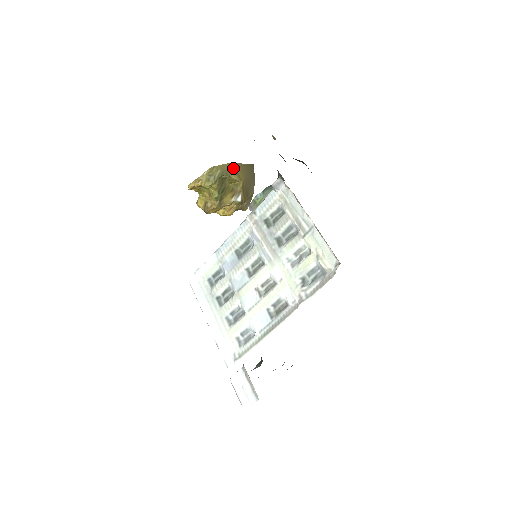
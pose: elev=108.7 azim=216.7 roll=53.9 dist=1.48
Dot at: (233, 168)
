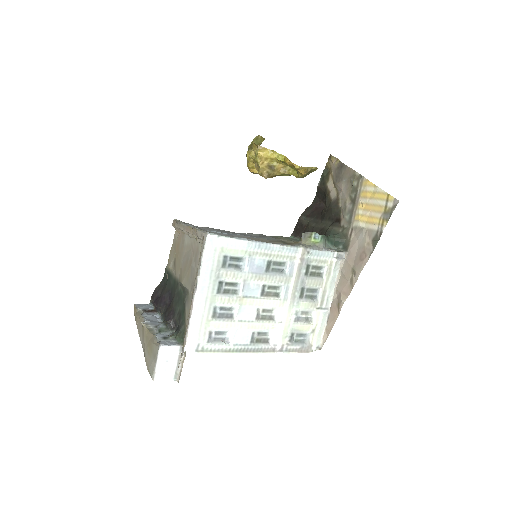
Dot at: occluded
